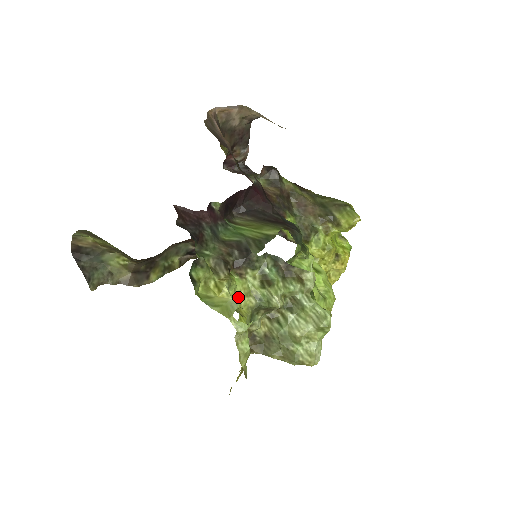
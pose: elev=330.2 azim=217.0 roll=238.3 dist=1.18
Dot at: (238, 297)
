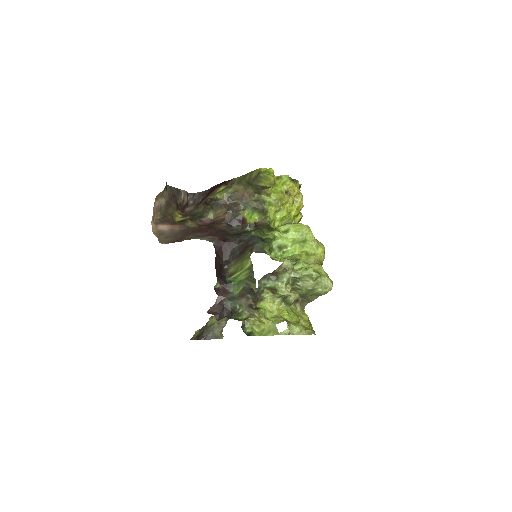
Dot at: (272, 309)
